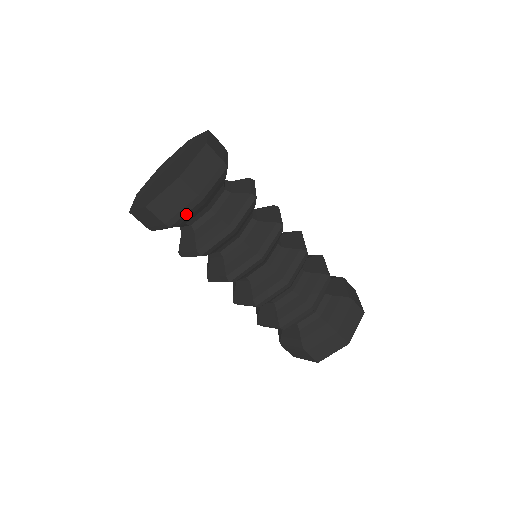
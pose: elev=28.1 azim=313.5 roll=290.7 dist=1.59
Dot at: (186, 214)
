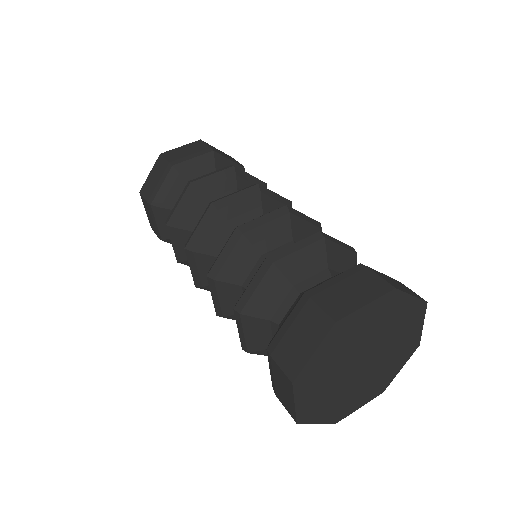
Dot at: (162, 187)
